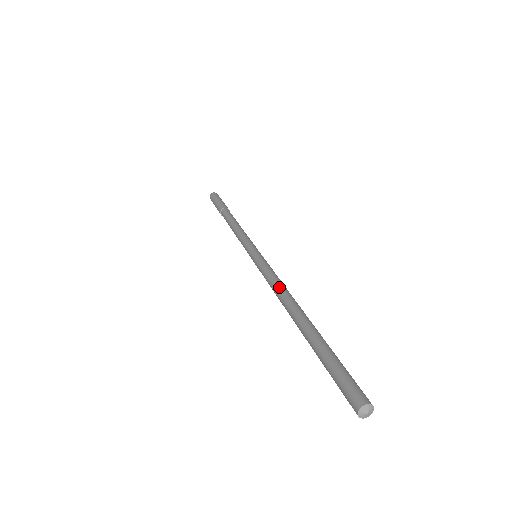
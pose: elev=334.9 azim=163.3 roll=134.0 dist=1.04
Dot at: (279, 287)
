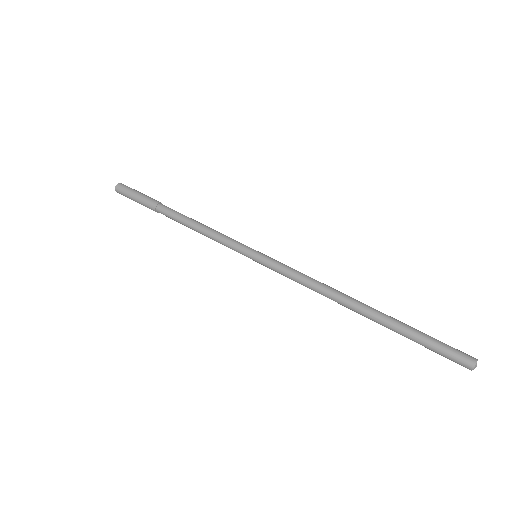
Dot at: (319, 288)
